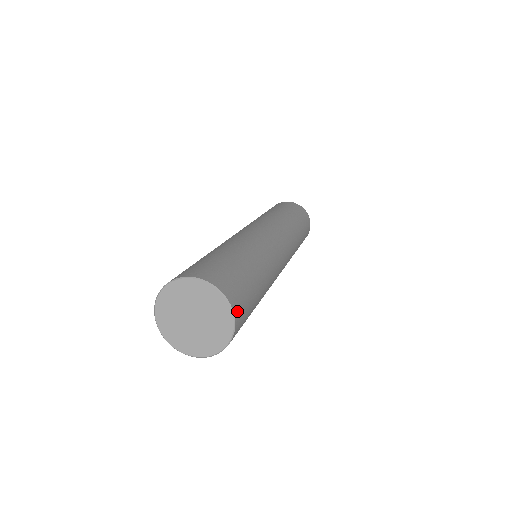
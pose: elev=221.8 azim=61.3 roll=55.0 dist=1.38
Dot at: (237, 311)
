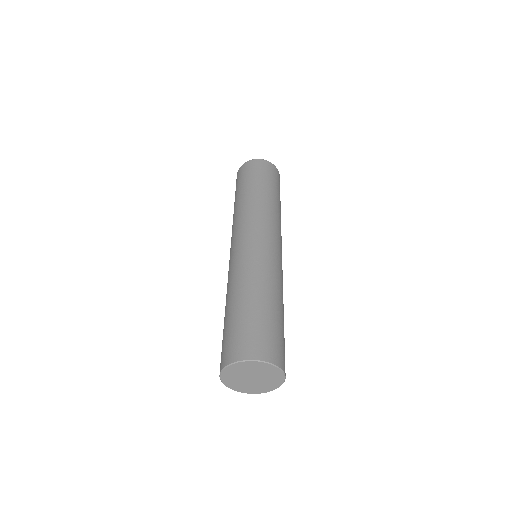
Dot at: occluded
